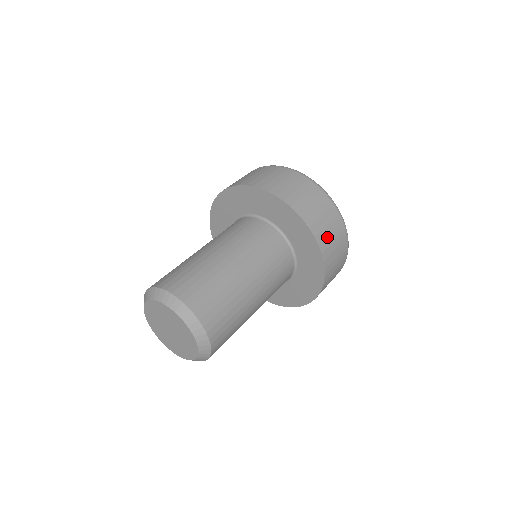
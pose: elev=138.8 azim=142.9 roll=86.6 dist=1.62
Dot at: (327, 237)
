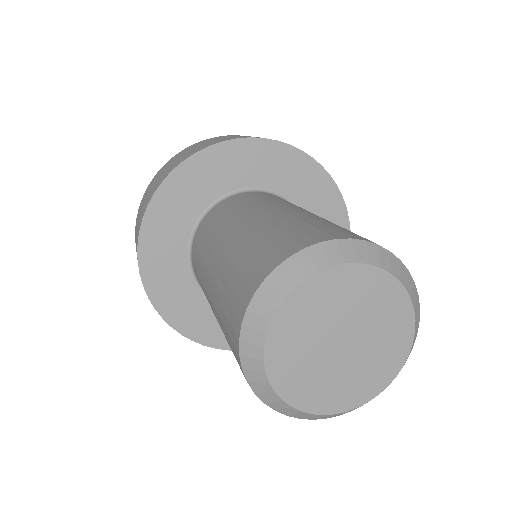
Dot at: occluded
